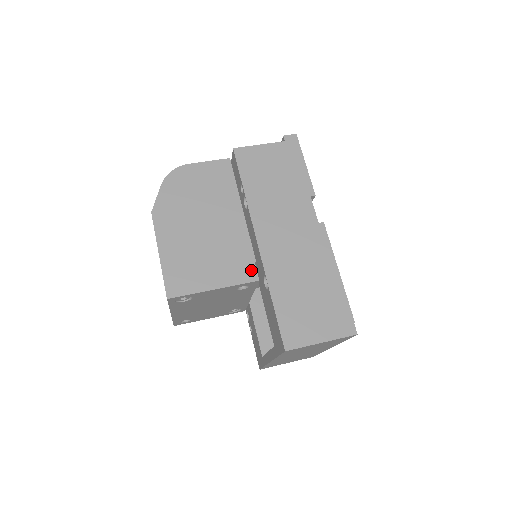
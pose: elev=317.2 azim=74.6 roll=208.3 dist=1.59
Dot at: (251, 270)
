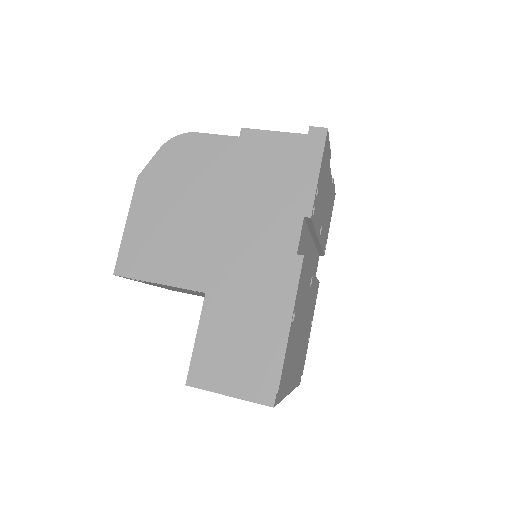
Dot at: (205, 278)
